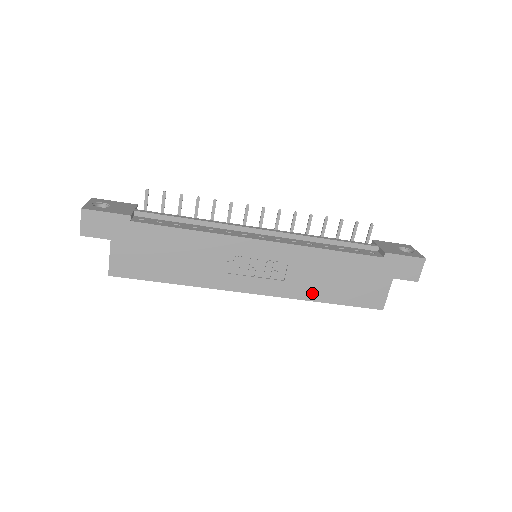
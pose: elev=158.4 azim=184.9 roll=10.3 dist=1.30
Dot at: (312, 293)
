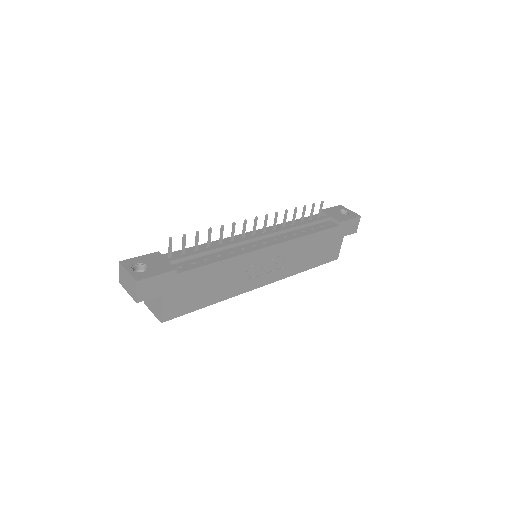
Dot at: (299, 268)
